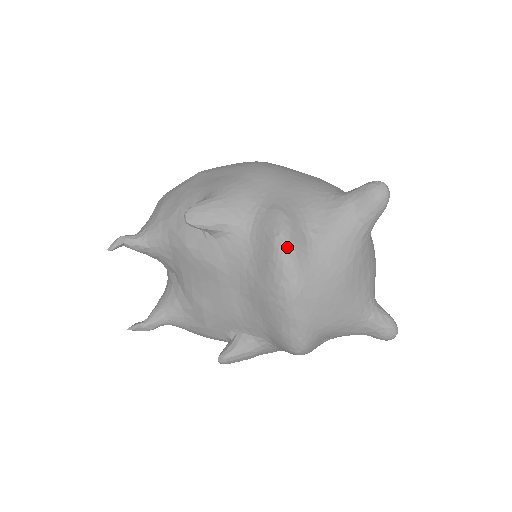
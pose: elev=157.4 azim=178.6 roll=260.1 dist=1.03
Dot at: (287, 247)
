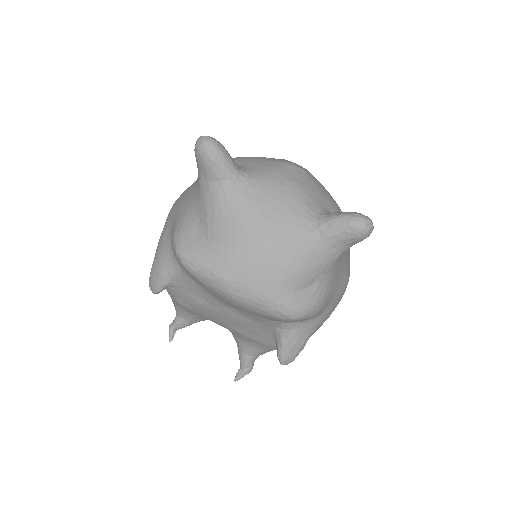
Dot at: (185, 258)
